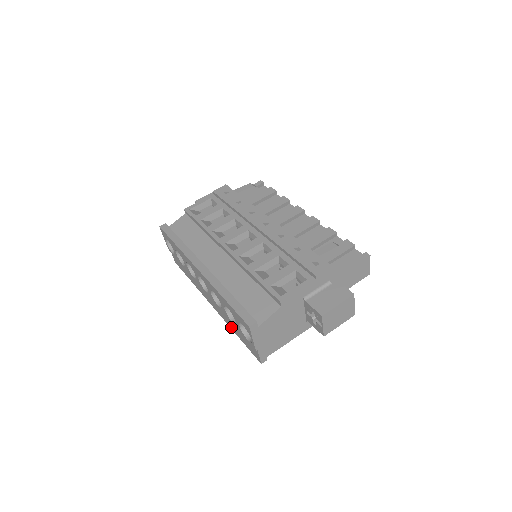
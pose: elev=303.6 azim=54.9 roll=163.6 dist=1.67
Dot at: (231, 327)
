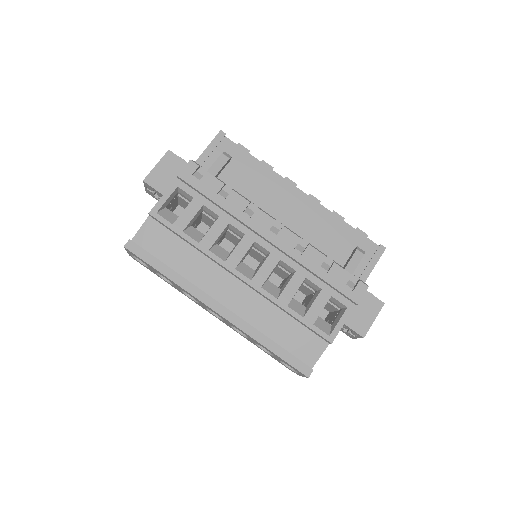
Dot at: occluded
